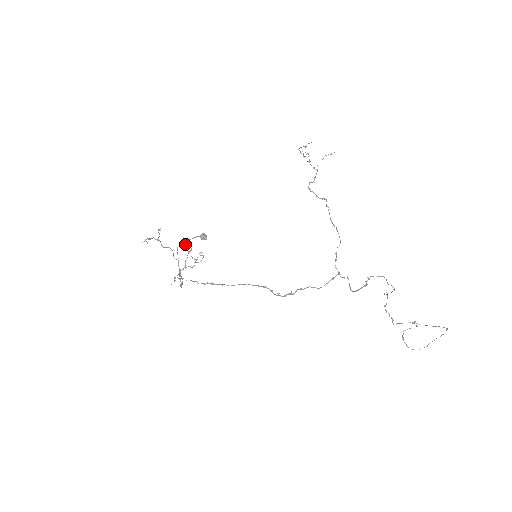
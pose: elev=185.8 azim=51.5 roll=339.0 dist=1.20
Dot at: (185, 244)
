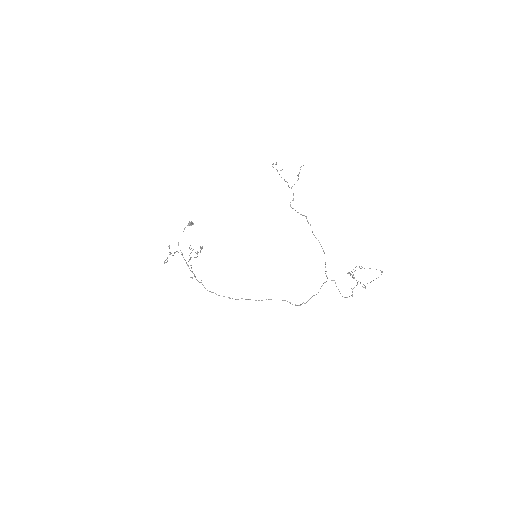
Dot at: (189, 247)
